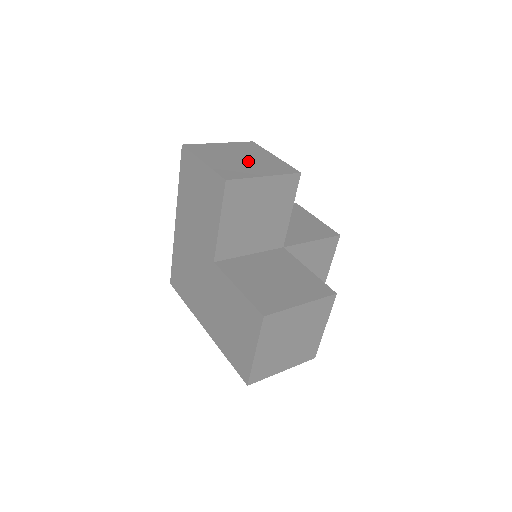
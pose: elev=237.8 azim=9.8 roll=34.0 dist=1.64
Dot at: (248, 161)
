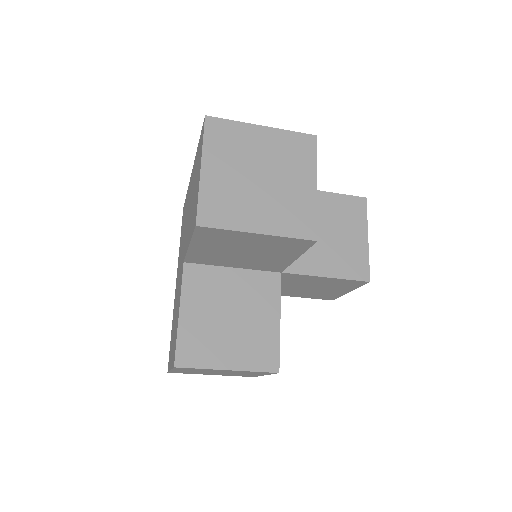
Dot at: (265, 188)
